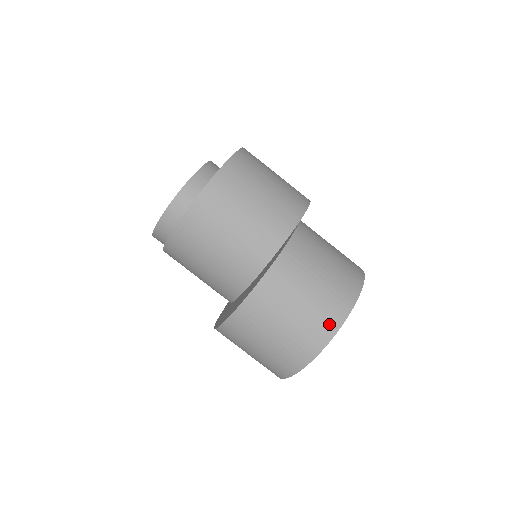
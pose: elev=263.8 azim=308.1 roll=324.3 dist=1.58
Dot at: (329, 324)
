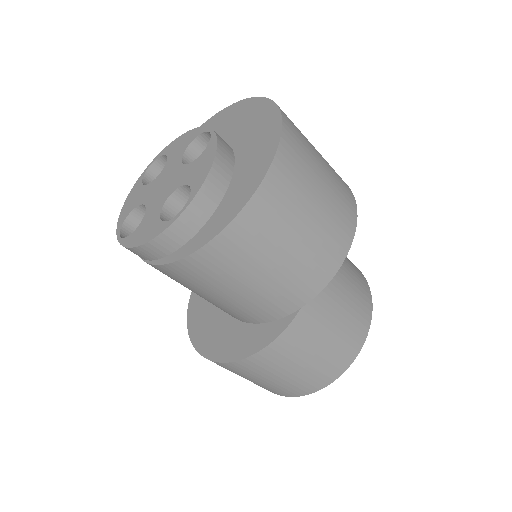
Dot at: (284, 393)
